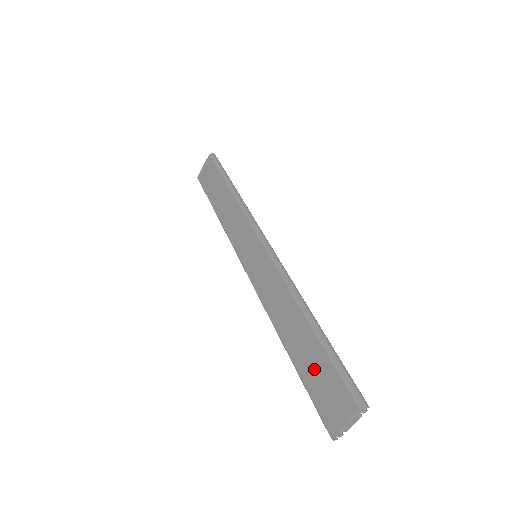
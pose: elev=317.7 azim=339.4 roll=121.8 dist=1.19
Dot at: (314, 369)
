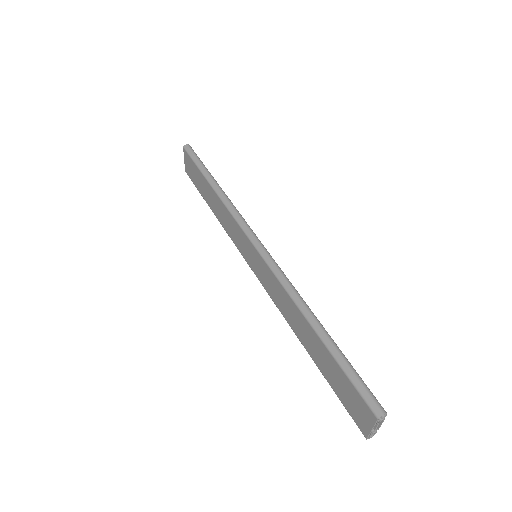
Dot at: (333, 375)
